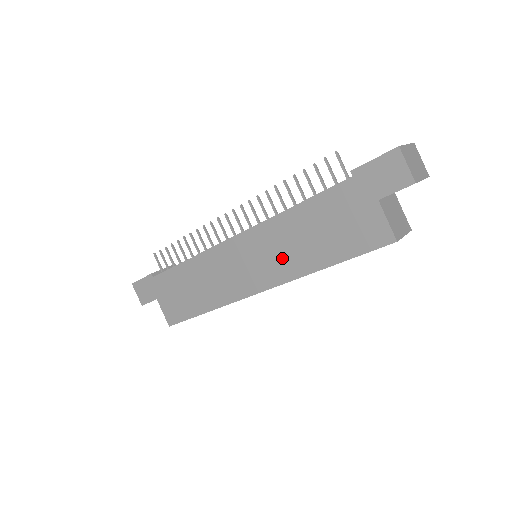
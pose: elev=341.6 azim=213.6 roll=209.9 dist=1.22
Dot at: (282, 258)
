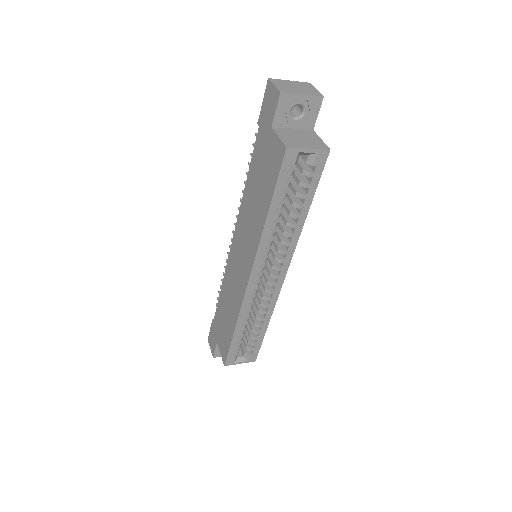
Dot at: (250, 233)
